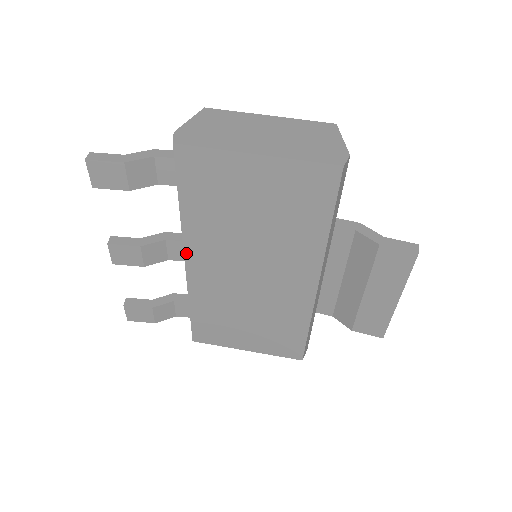
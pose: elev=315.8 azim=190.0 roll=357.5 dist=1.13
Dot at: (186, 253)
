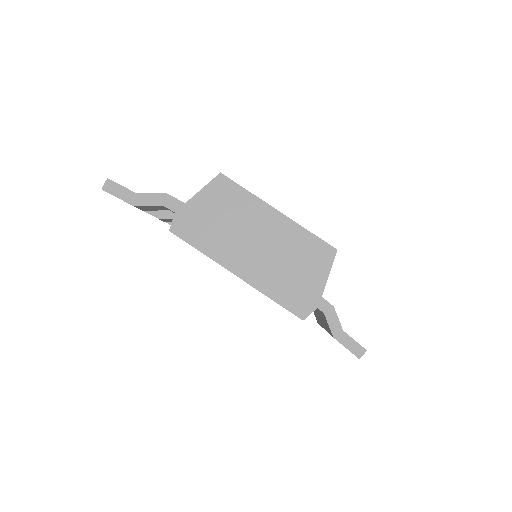
Dot at: occluded
